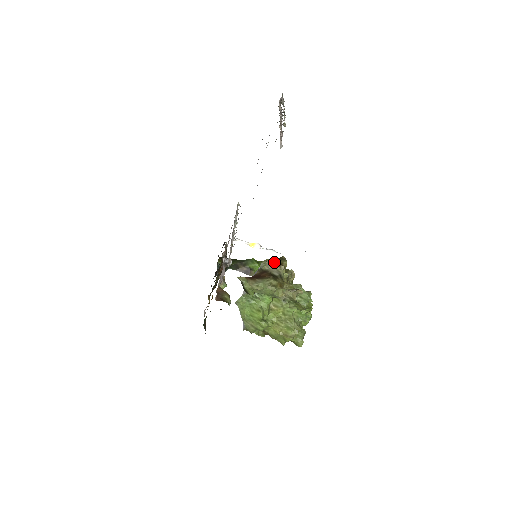
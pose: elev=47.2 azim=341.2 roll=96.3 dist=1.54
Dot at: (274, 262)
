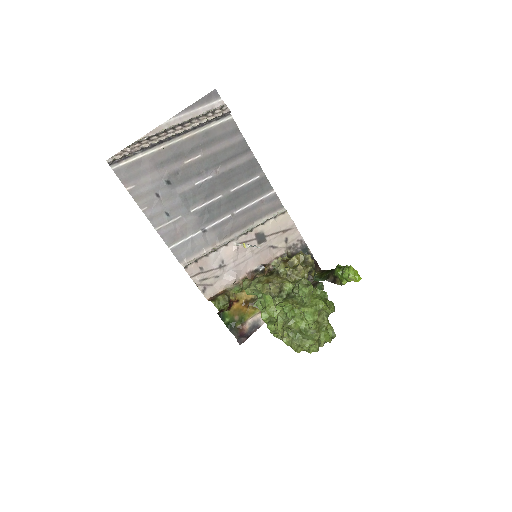
Dot at: occluded
